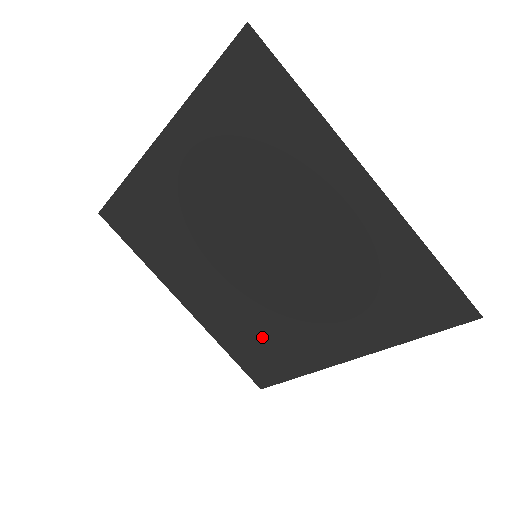
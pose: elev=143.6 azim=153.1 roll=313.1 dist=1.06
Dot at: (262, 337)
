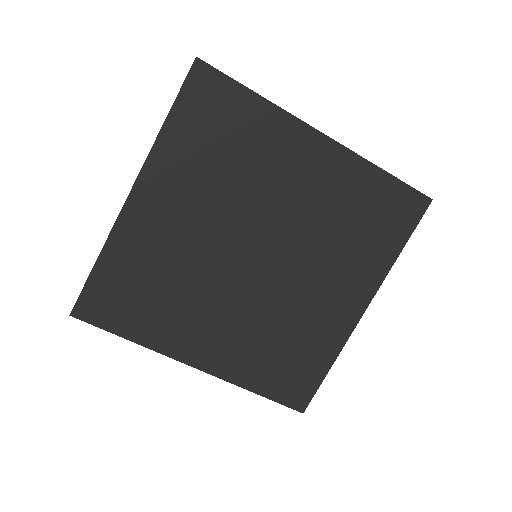
Dot at: (286, 344)
